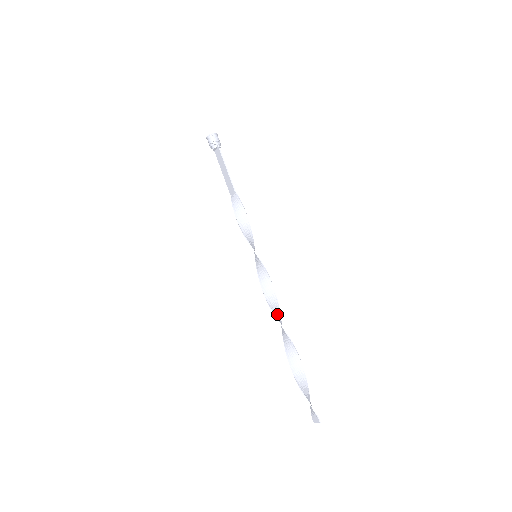
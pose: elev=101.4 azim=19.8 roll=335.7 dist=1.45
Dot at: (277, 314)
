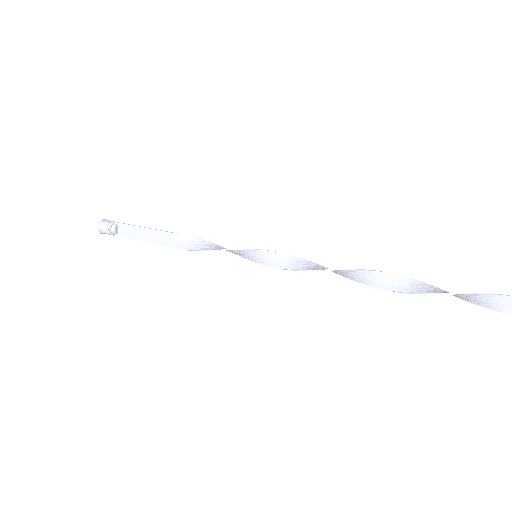
Dot at: (339, 271)
